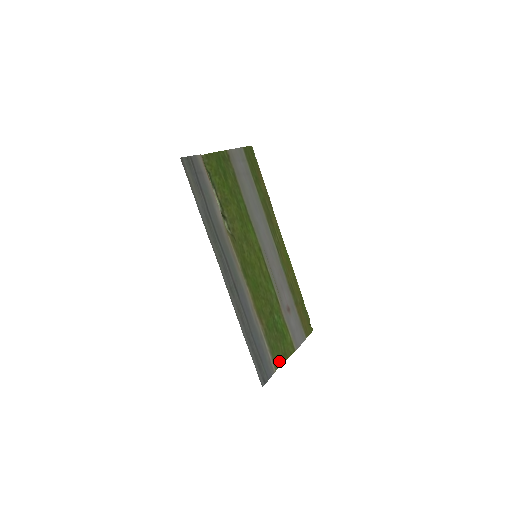
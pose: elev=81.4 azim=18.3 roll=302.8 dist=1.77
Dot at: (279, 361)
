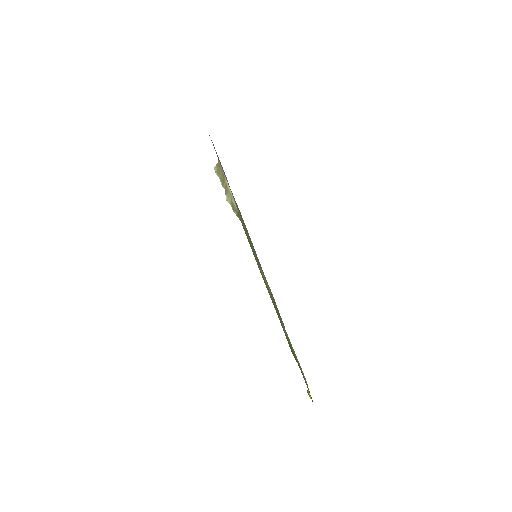
Dot at: (289, 346)
